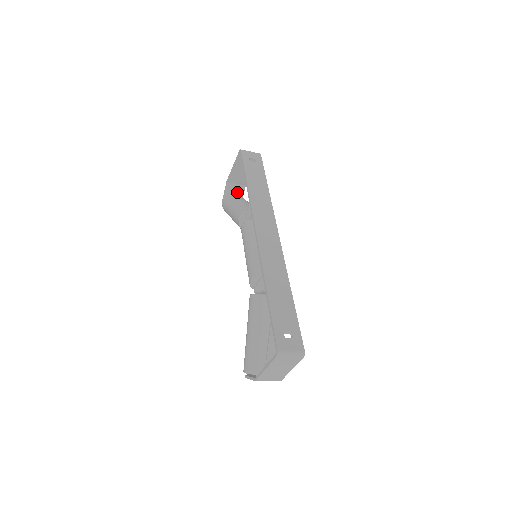
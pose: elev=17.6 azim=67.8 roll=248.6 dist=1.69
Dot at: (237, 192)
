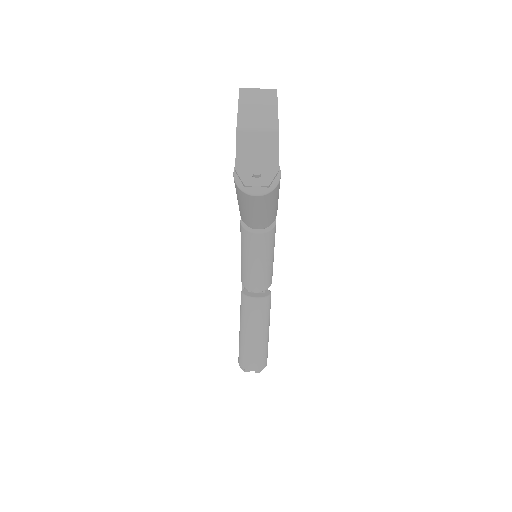
Dot at: occluded
